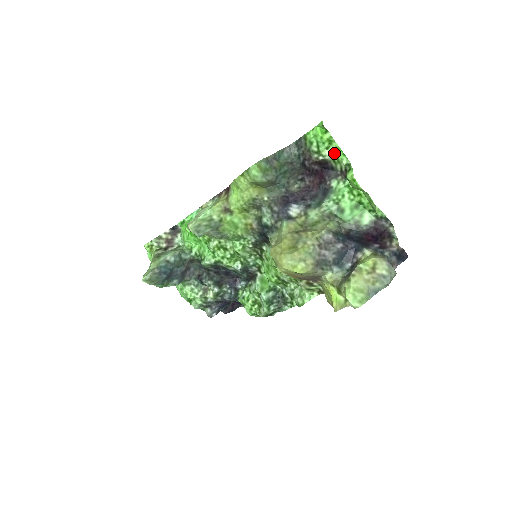
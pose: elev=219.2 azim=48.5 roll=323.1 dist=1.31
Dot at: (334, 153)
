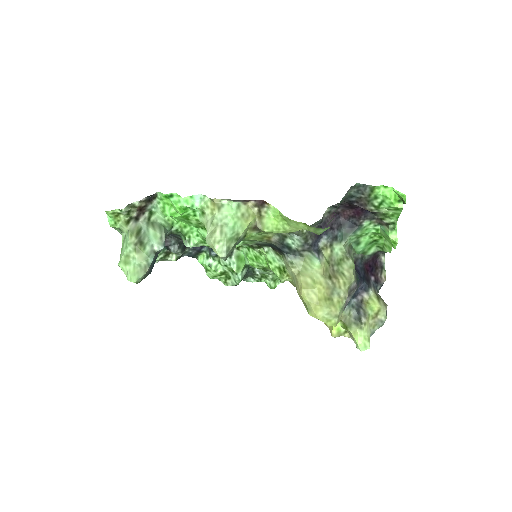
Dot at: (390, 213)
